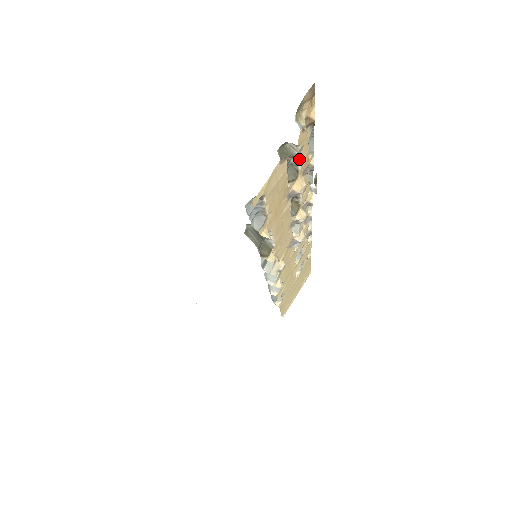
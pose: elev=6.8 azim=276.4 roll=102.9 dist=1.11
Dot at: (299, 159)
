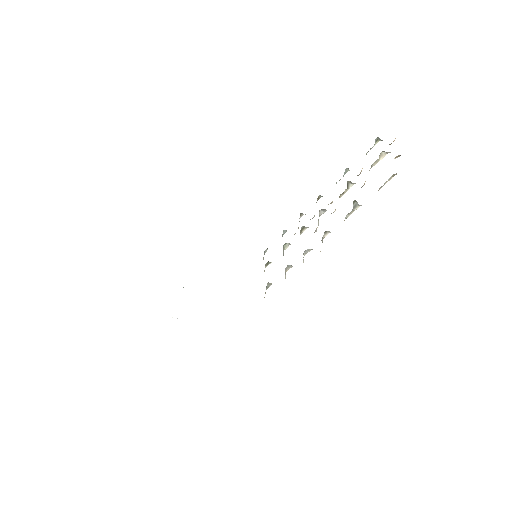
Dot at: occluded
